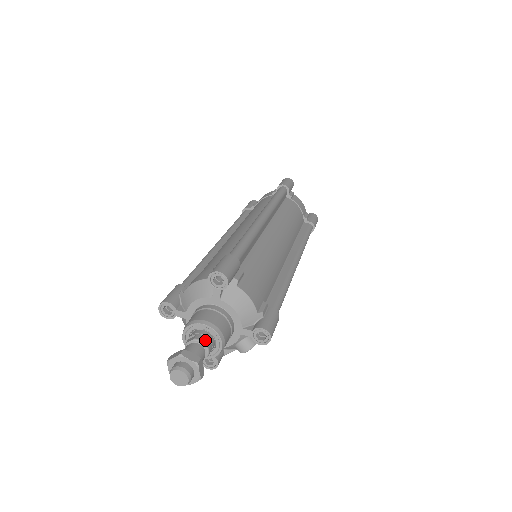
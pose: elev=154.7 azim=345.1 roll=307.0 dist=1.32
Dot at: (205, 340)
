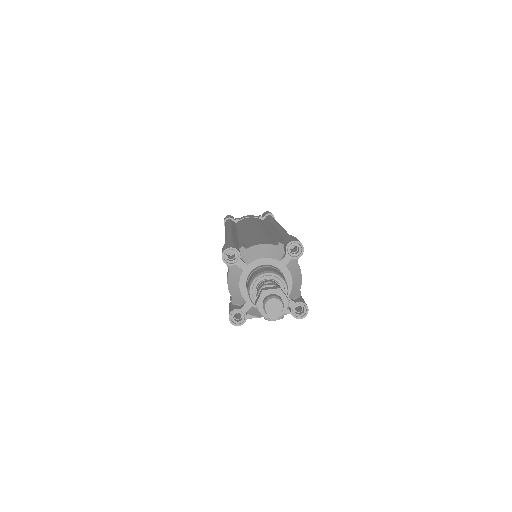
Dot at: occluded
